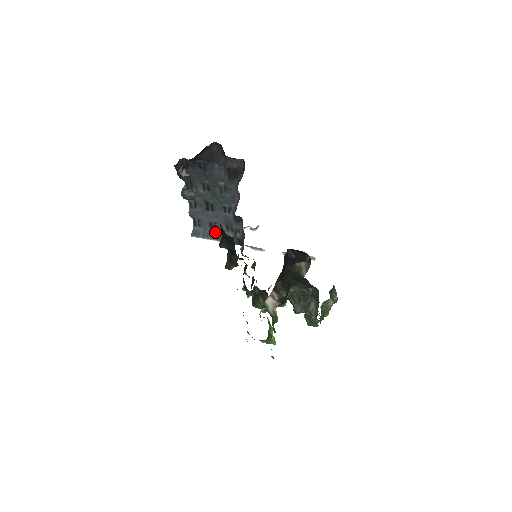
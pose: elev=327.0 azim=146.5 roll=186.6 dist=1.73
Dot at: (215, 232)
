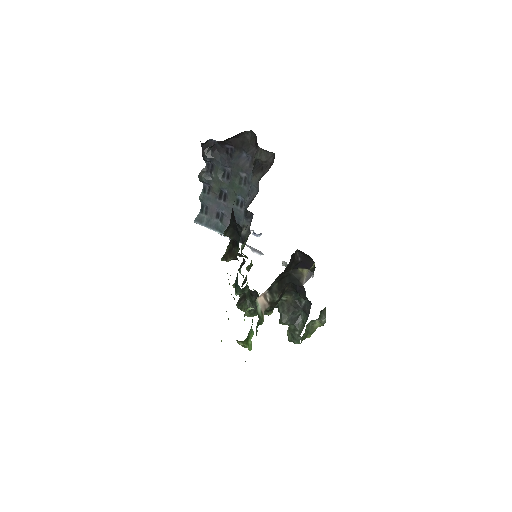
Dot at: (220, 223)
